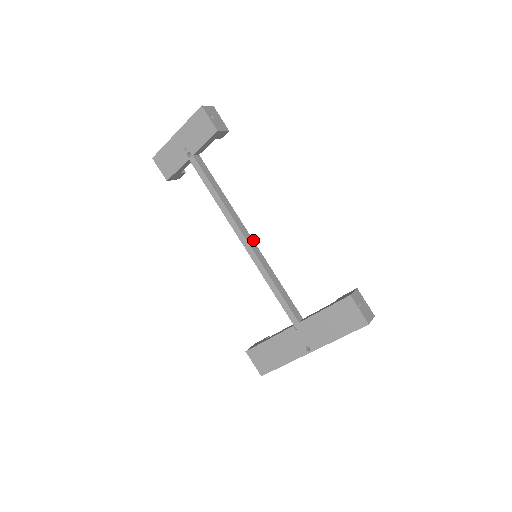
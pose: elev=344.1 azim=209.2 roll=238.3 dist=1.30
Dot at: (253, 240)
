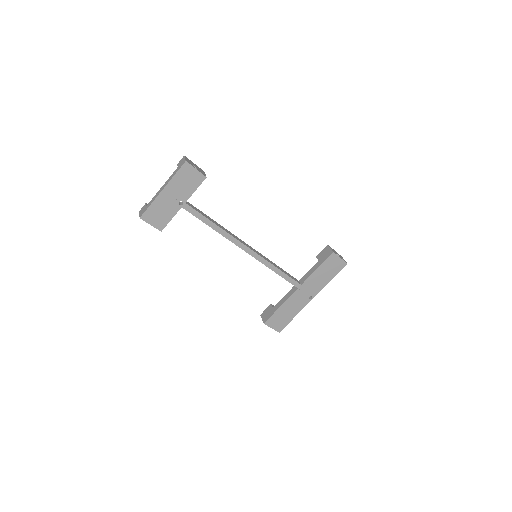
Dot at: (250, 246)
